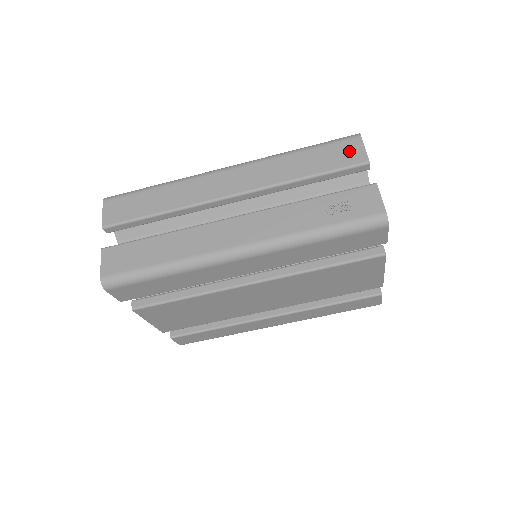
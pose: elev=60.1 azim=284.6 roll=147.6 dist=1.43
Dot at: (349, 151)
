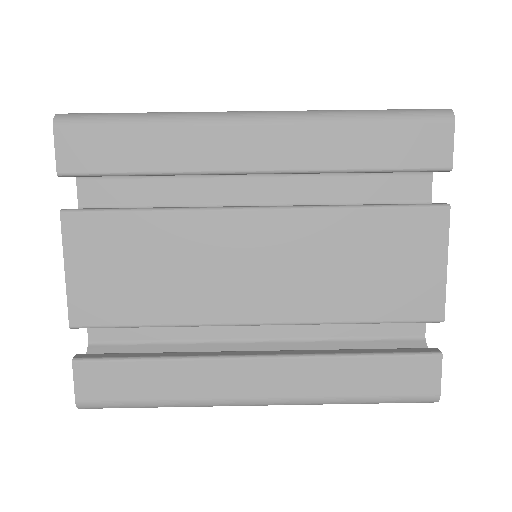
Dot at: occluded
